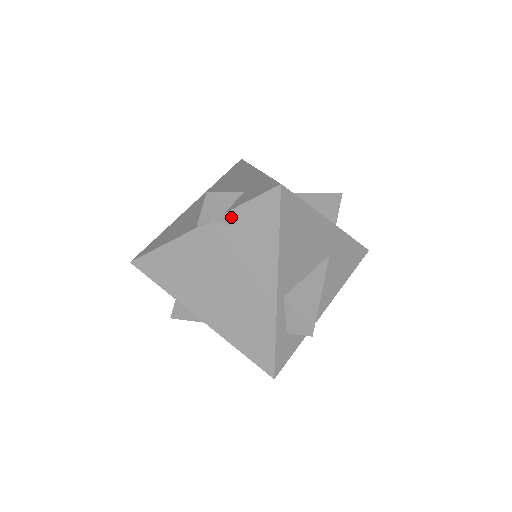
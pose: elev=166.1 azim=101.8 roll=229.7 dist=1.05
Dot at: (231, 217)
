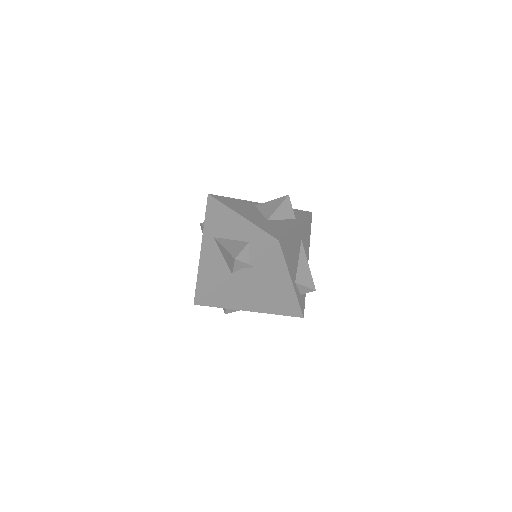
Dot at: (253, 263)
